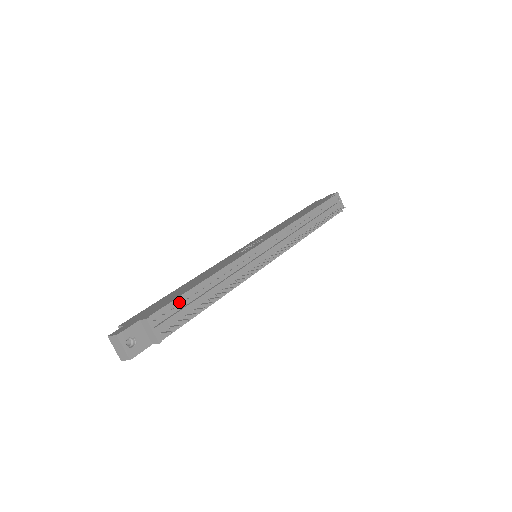
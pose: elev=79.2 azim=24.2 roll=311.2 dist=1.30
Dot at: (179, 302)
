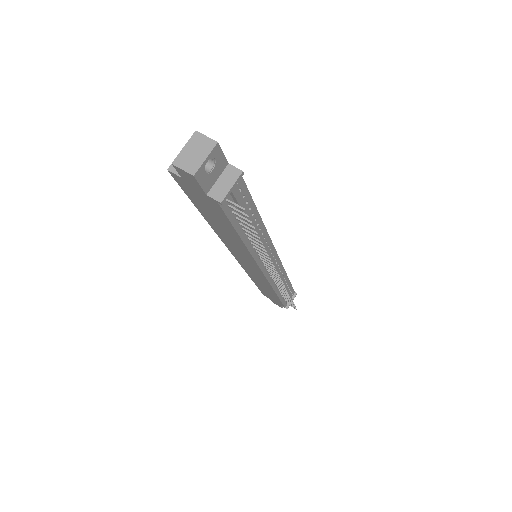
Dot at: (248, 200)
